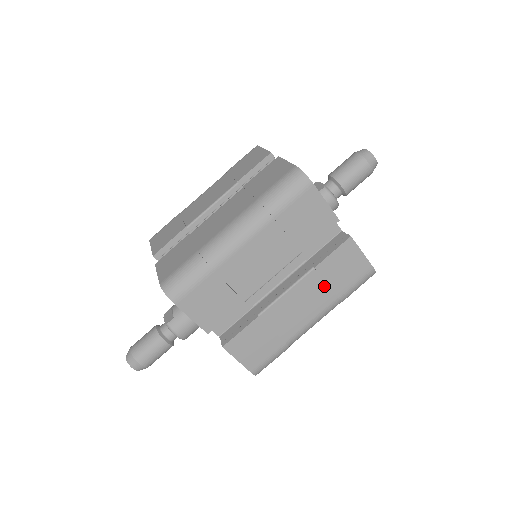
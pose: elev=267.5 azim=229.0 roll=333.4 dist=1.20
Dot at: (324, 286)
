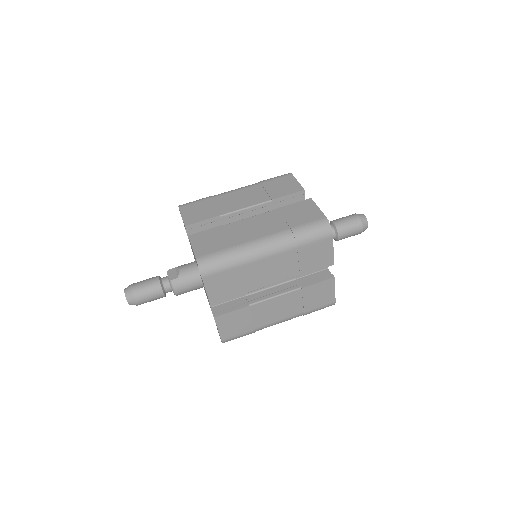
Dot at: (300, 302)
